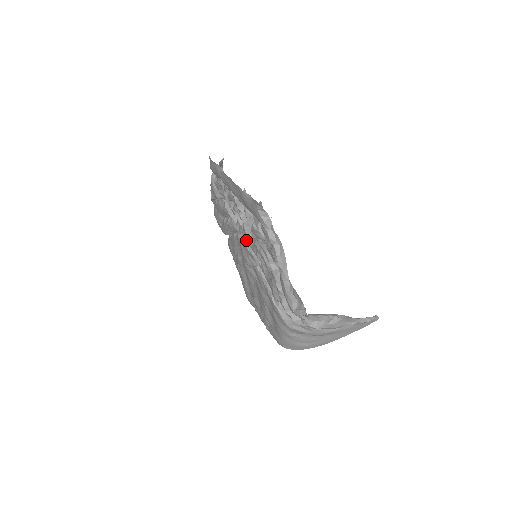
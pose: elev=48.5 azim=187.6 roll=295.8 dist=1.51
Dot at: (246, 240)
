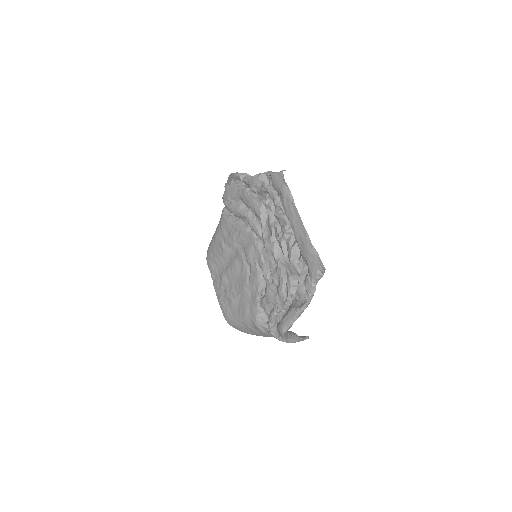
Dot at: (267, 252)
